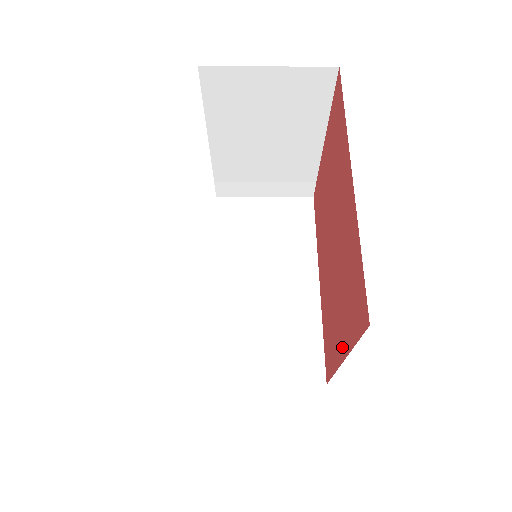
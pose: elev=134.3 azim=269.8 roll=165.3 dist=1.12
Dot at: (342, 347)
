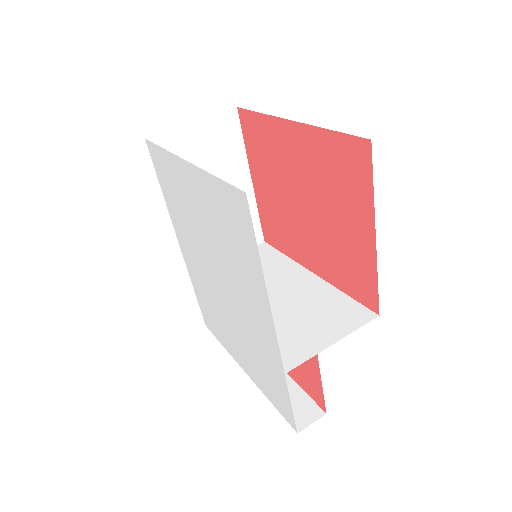
Dot at: (367, 232)
